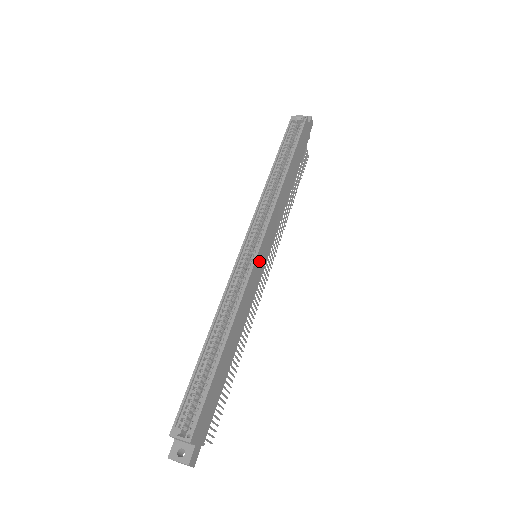
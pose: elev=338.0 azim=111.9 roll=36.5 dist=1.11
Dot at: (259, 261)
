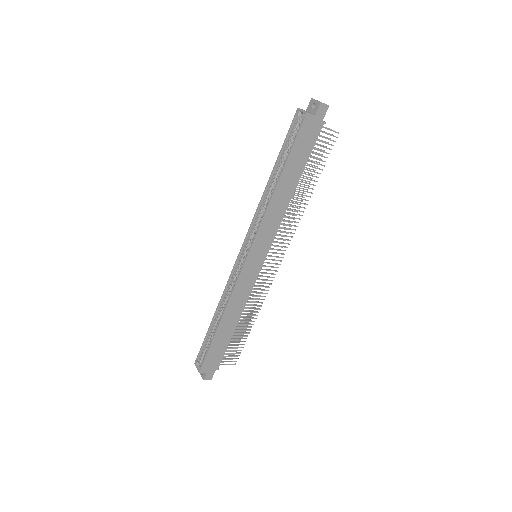
Dot at: (250, 266)
